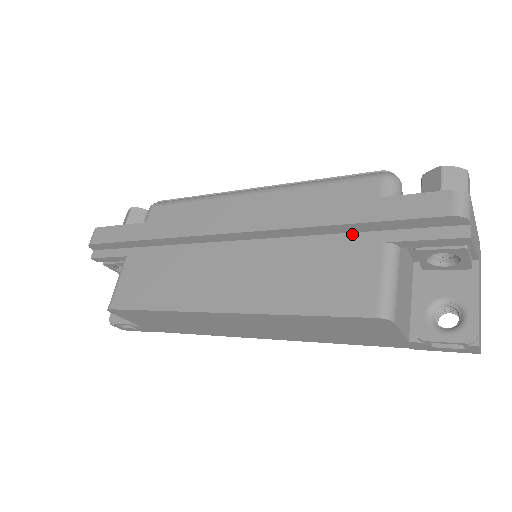
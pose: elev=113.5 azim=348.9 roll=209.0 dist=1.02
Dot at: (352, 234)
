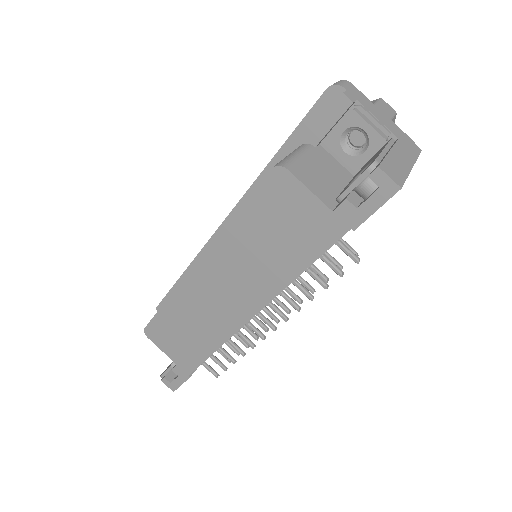
Dot at: occluded
